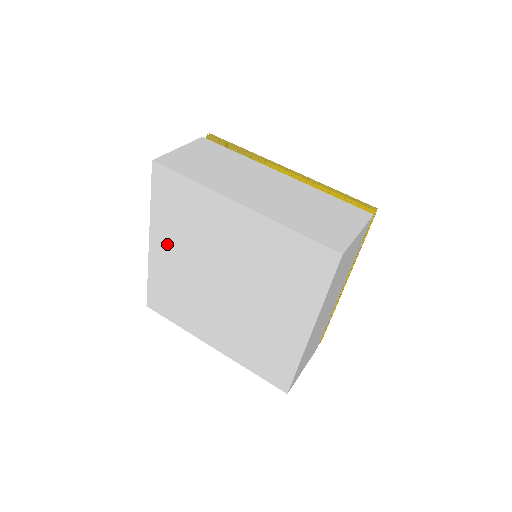
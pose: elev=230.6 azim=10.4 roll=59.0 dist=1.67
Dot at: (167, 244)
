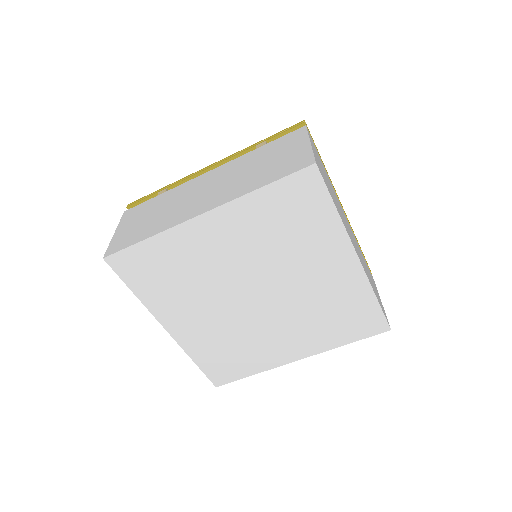
Dot at: (229, 231)
